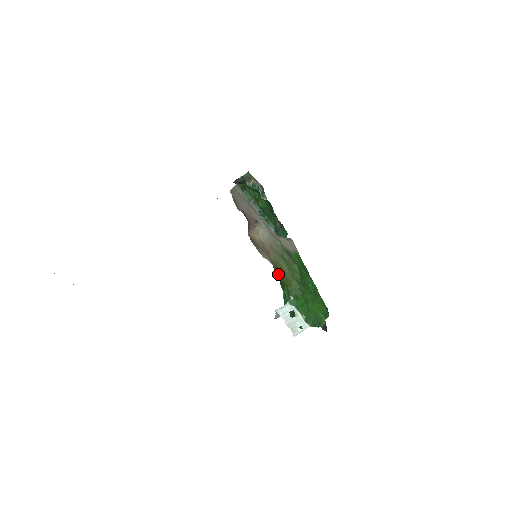
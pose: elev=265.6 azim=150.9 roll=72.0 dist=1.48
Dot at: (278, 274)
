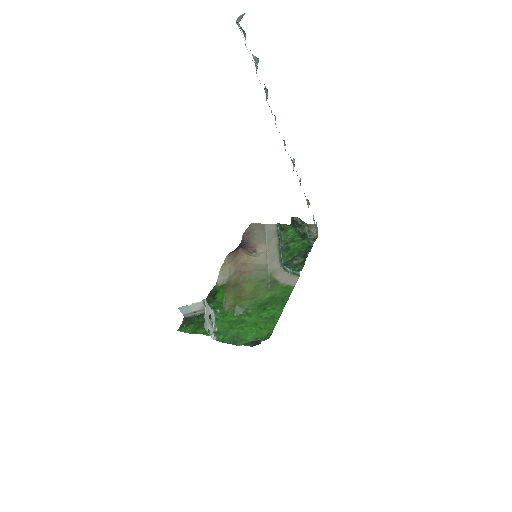
Dot at: (226, 289)
